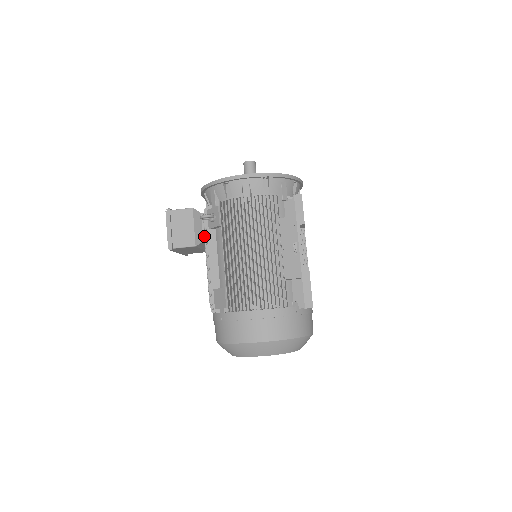
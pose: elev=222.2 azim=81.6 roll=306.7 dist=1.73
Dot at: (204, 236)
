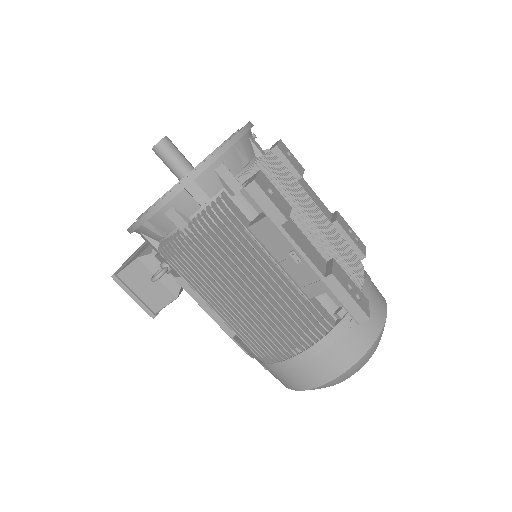
Dot at: occluded
